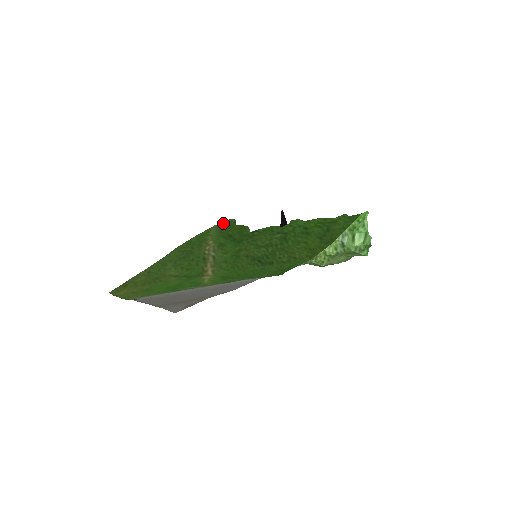
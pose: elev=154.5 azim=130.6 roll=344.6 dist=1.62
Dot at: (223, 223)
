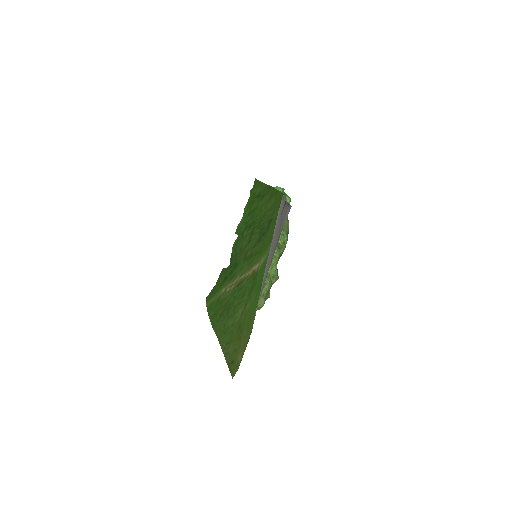
Dot at: (207, 298)
